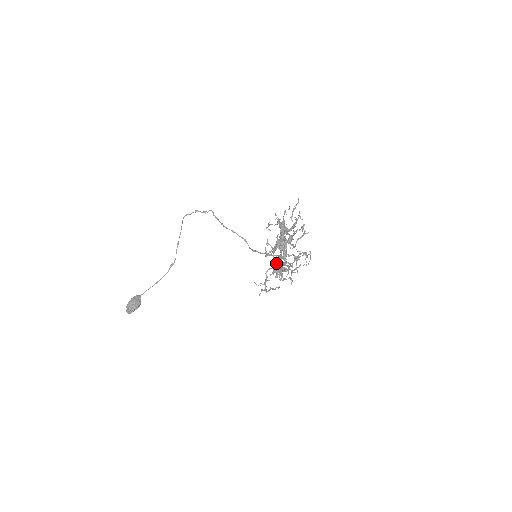
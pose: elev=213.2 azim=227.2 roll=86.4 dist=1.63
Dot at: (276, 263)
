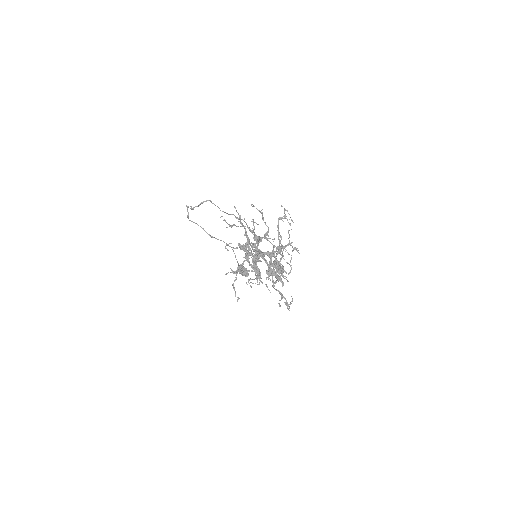
Dot at: occluded
